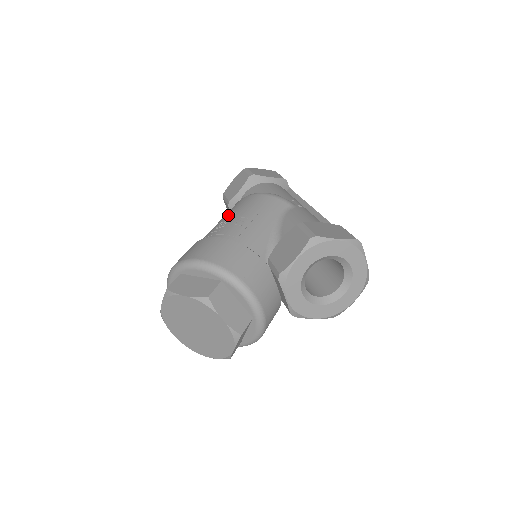
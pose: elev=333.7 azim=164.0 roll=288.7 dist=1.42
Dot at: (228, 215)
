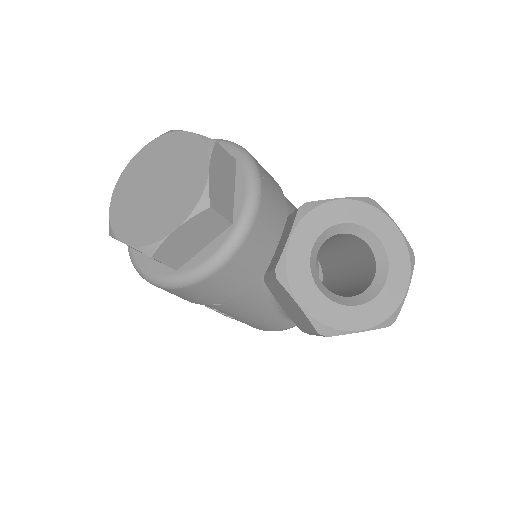
Dot at: occluded
